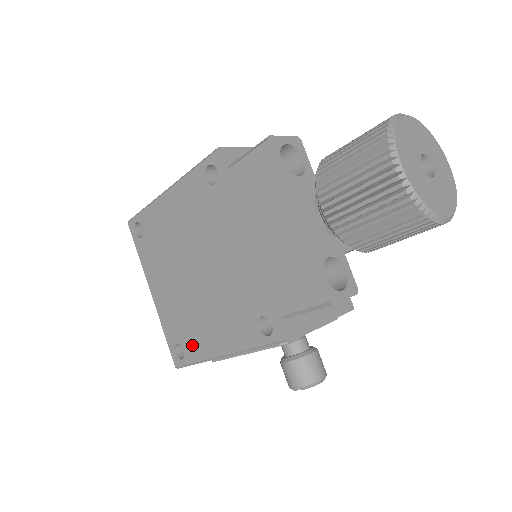
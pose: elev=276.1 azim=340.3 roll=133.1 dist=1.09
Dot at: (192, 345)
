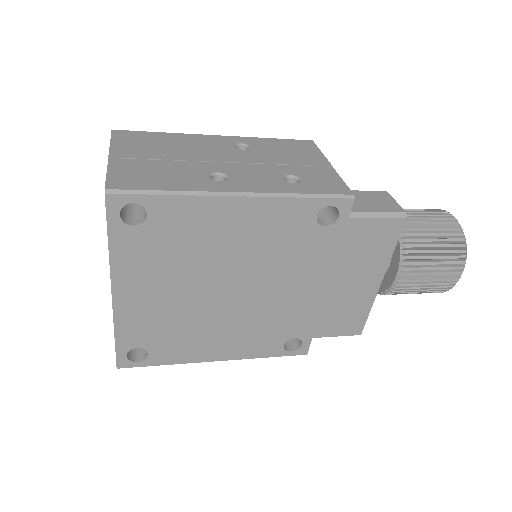
Dot at: (170, 351)
